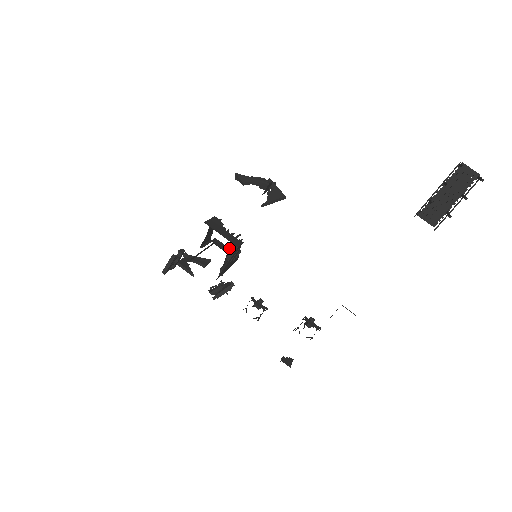
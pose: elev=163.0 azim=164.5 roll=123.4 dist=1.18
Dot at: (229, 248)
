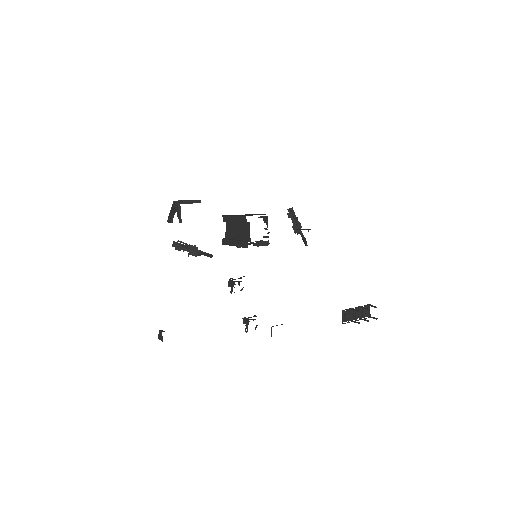
Dot at: occluded
